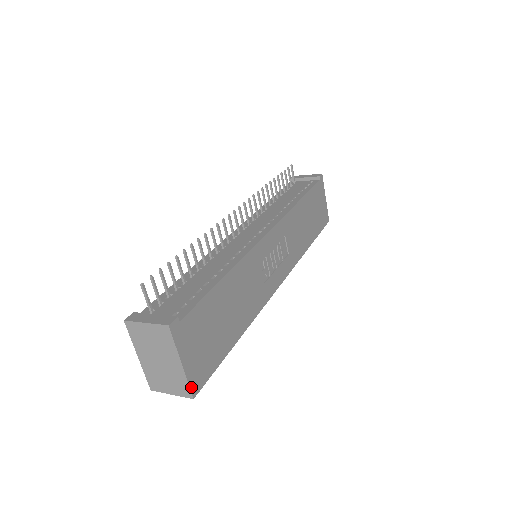
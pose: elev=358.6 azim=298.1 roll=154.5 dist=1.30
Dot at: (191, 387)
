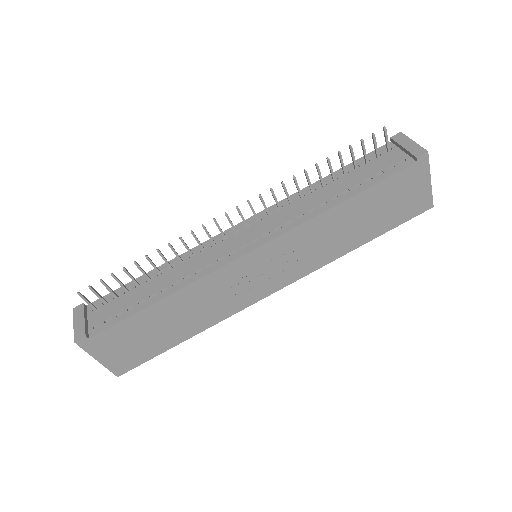
Dot at: (113, 371)
